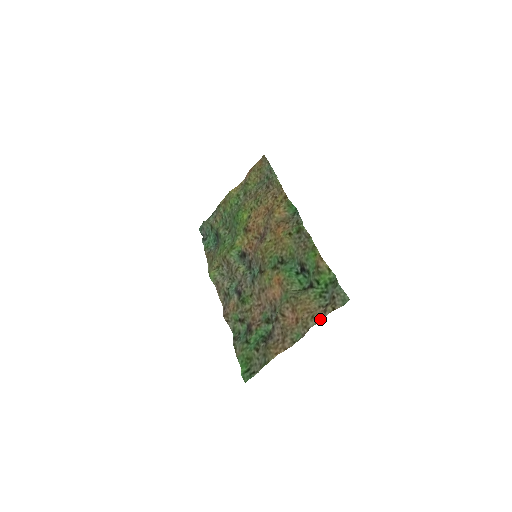
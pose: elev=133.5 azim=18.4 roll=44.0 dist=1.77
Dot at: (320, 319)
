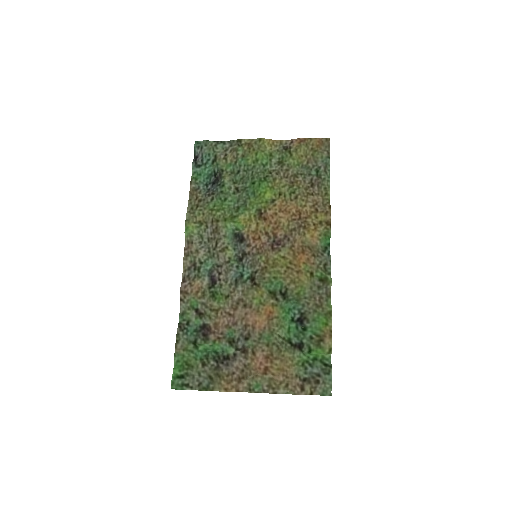
Dot at: (293, 393)
